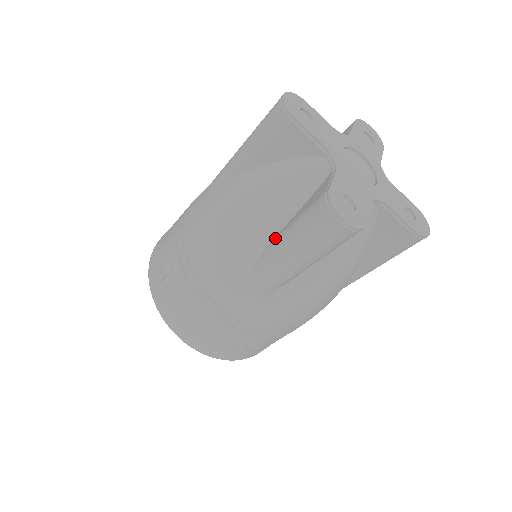
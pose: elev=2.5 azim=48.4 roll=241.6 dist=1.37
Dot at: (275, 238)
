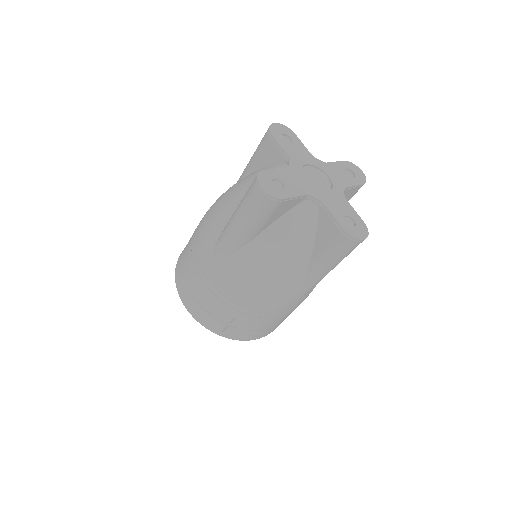
Dot at: (311, 265)
